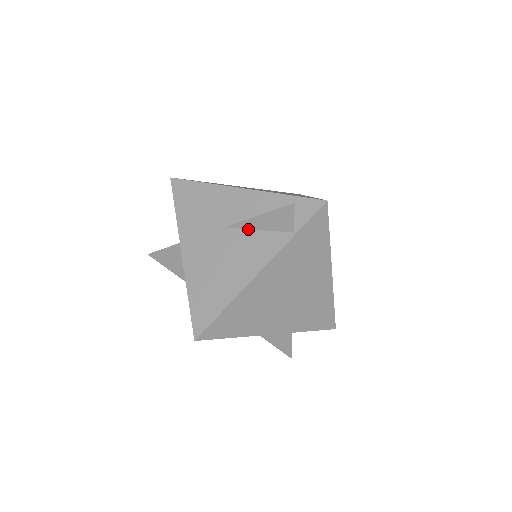
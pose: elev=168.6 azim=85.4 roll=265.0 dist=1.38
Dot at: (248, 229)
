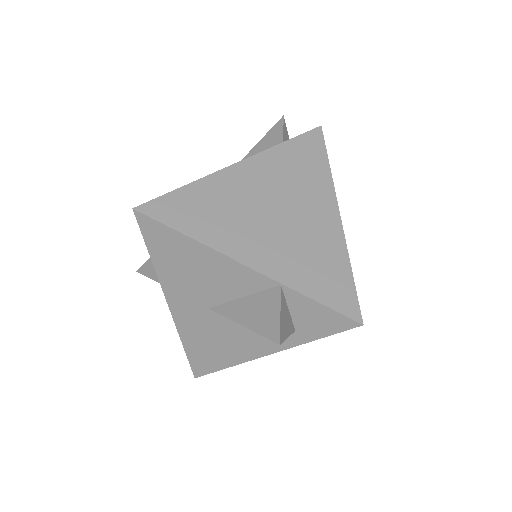
Dot at: occluded
